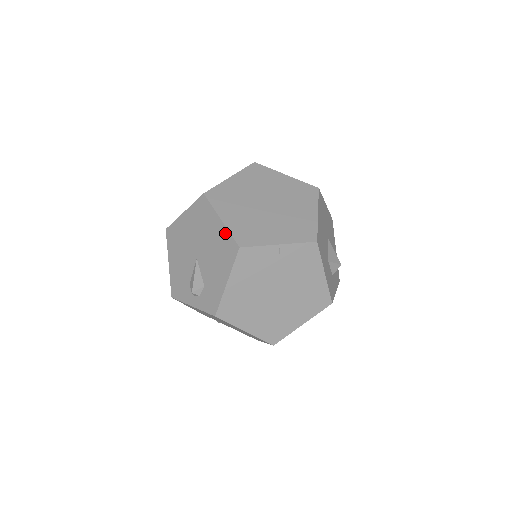
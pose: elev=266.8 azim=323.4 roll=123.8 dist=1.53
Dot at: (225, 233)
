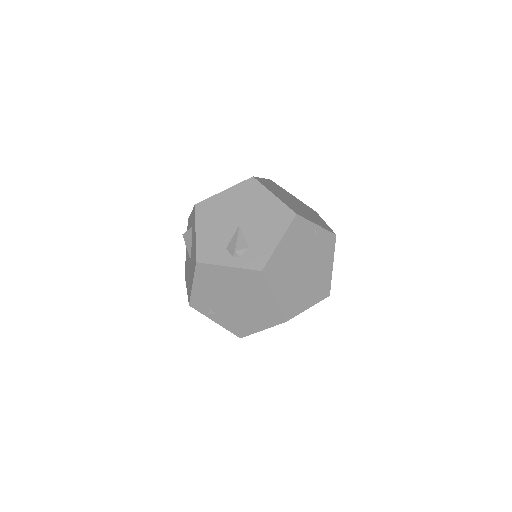
Dot at: (279, 204)
